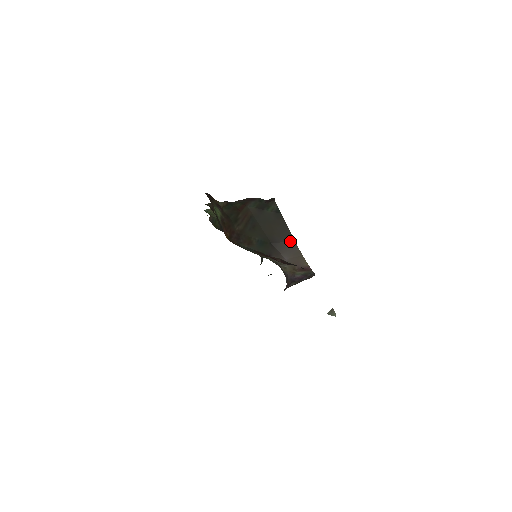
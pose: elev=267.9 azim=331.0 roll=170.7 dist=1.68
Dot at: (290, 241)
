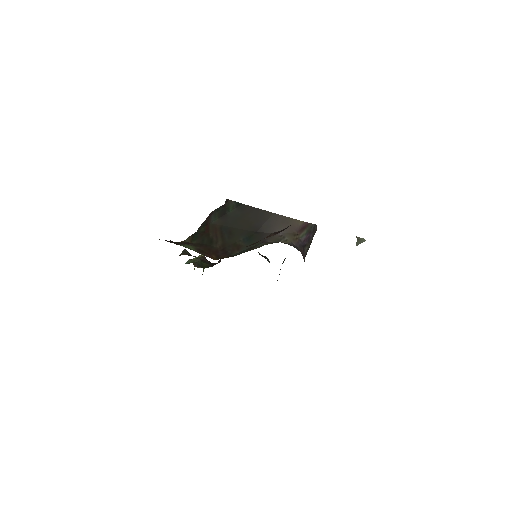
Dot at: (270, 217)
